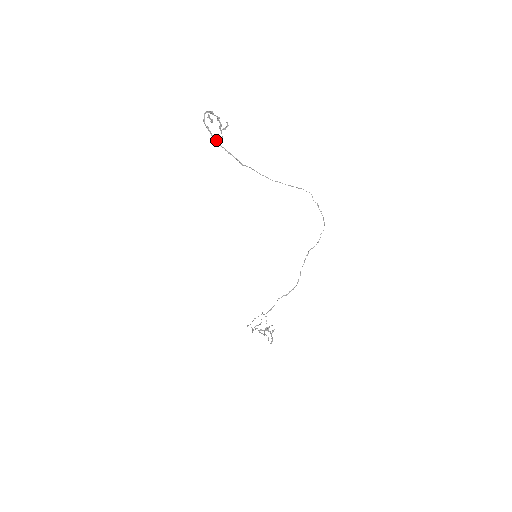
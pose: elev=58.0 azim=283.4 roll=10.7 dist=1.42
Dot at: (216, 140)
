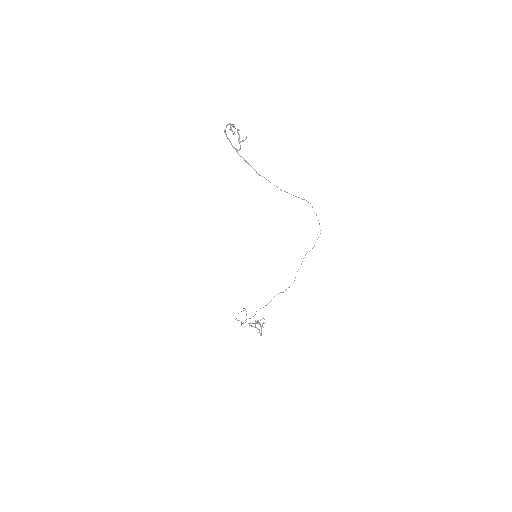
Dot at: (236, 150)
